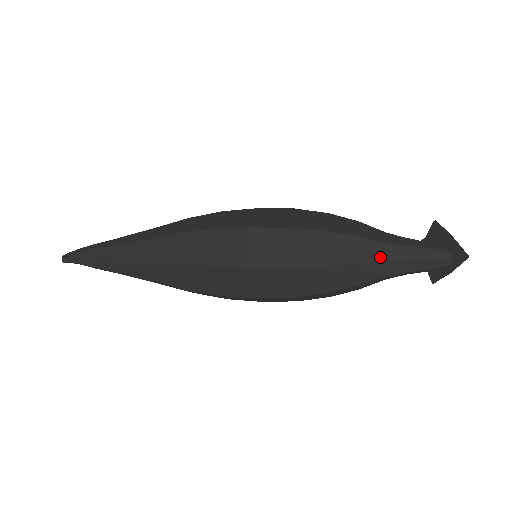
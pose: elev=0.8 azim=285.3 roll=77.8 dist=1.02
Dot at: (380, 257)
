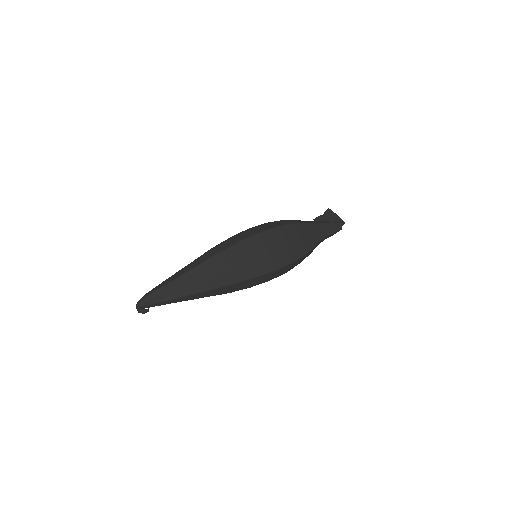
Dot at: (320, 239)
